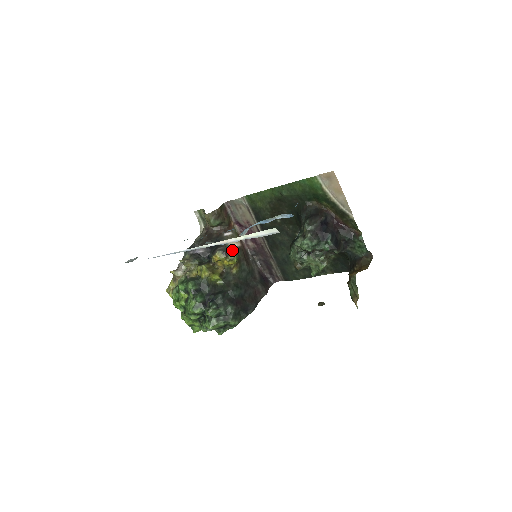
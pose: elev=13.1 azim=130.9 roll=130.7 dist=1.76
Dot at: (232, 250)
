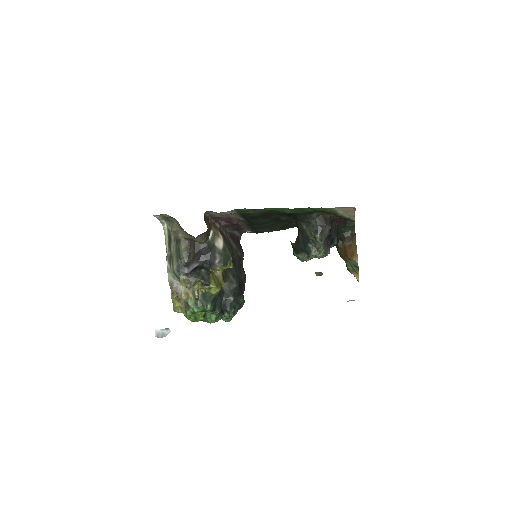
Dot at: (225, 253)
